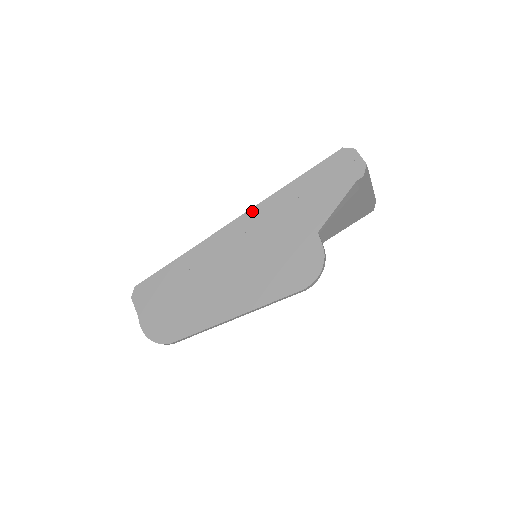
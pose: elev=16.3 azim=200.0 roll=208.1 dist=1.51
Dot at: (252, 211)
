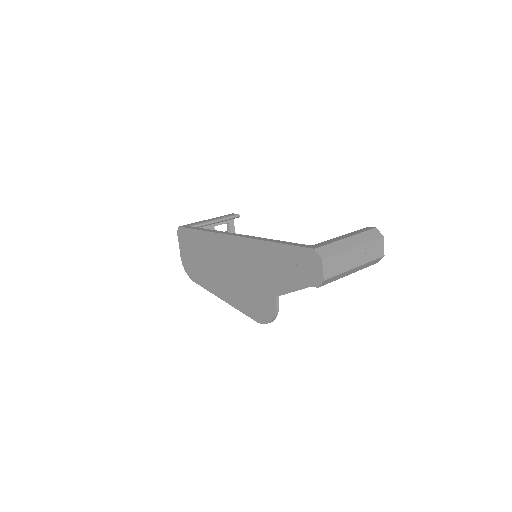
Dot at: (244, 240)
